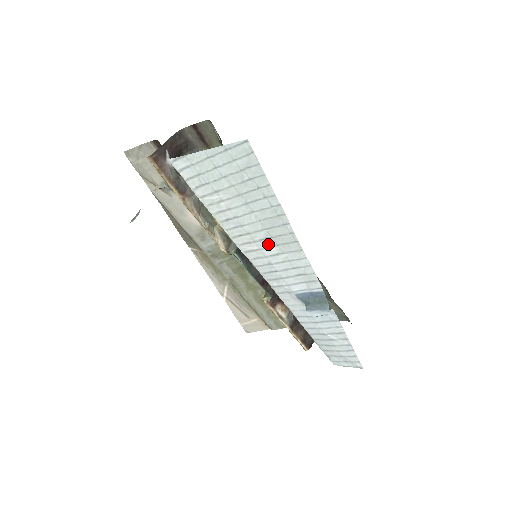
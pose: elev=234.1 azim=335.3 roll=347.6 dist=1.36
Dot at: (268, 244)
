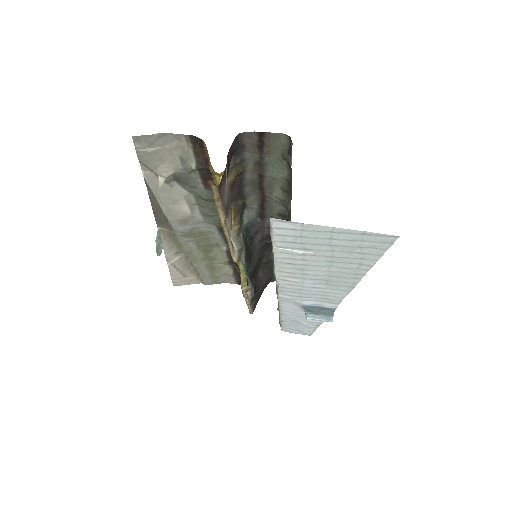
Dot at: (317, 282)
